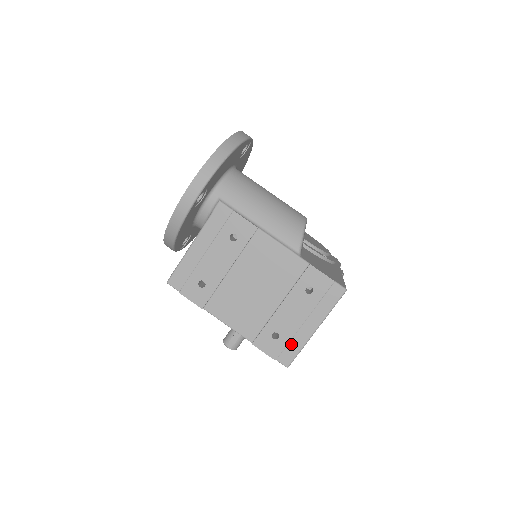
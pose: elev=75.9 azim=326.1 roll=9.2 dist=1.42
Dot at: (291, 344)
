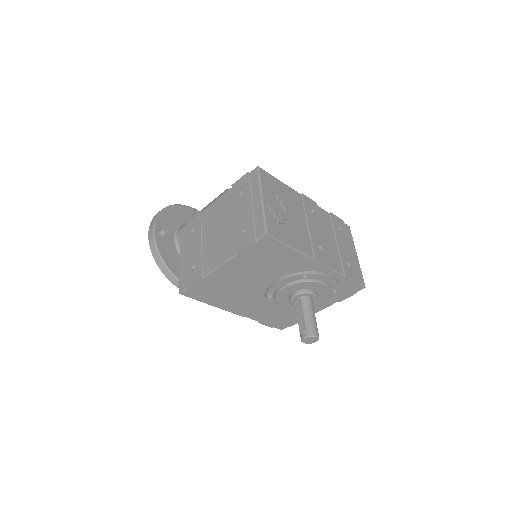
Dot at: (256, 222)
